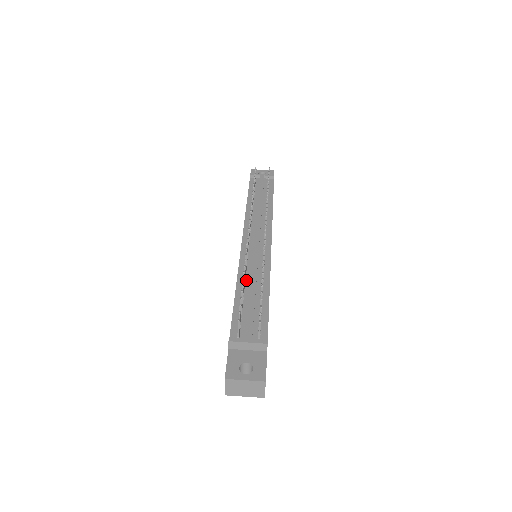
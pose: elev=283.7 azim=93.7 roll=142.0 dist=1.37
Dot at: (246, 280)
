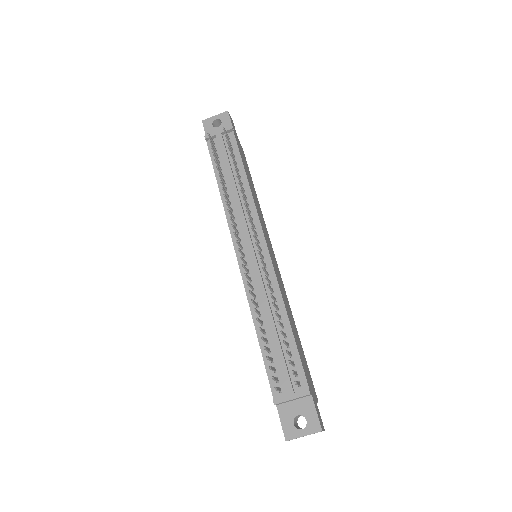
Dot at: (261, 313)
